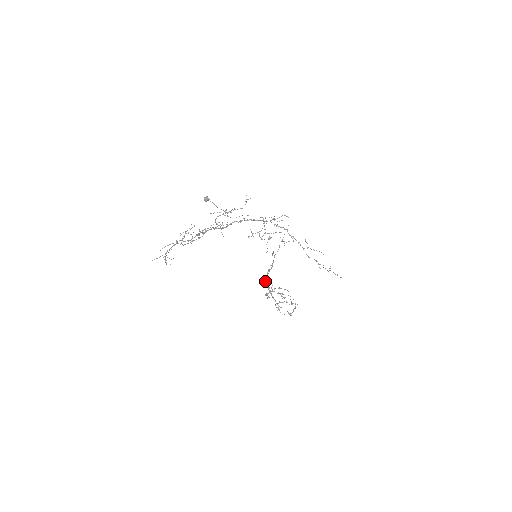
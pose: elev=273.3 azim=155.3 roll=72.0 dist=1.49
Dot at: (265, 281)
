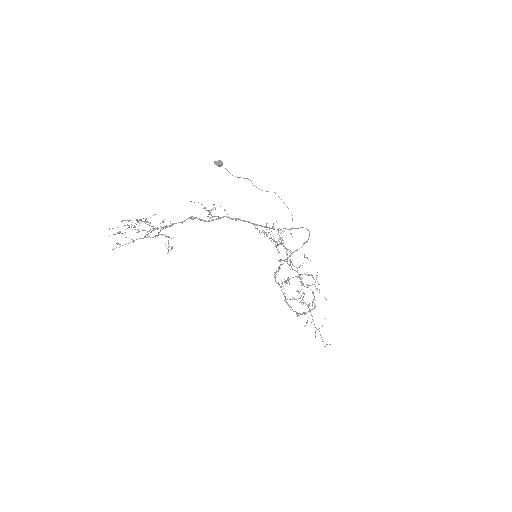
Dot at: (274, 276)
